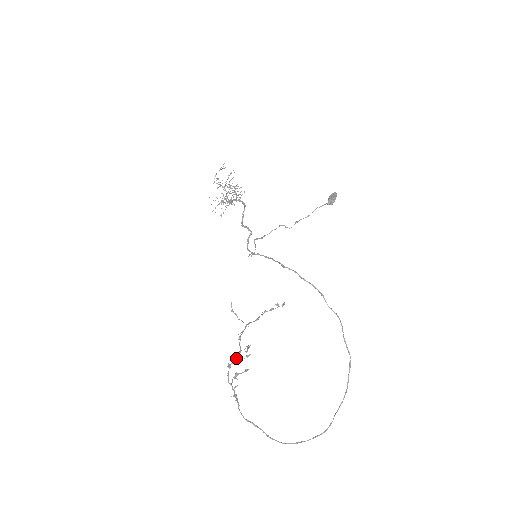
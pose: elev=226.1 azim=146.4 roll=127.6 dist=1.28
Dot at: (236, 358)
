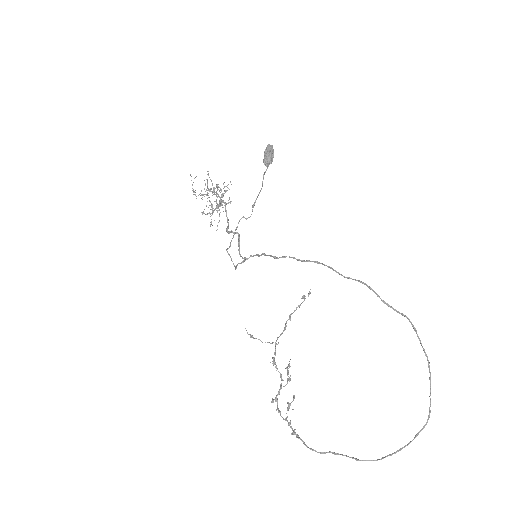
Dot at: (280, 387)
